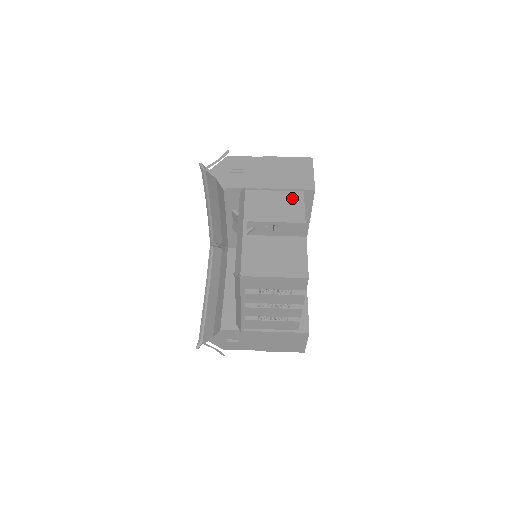
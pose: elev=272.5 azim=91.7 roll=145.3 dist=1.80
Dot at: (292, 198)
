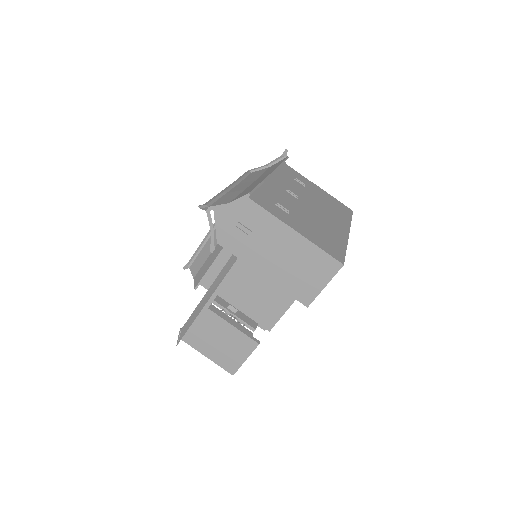
Dot at: (278, 298)
